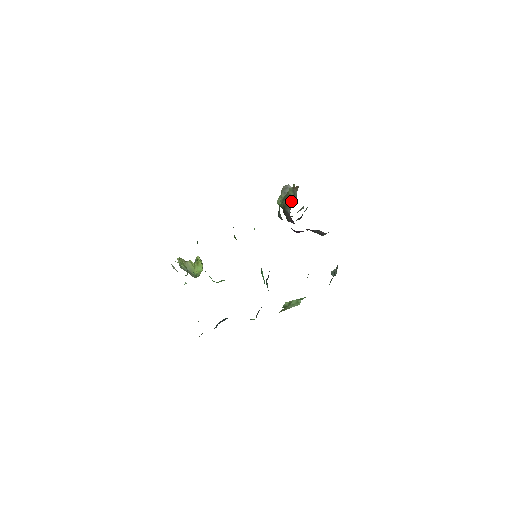
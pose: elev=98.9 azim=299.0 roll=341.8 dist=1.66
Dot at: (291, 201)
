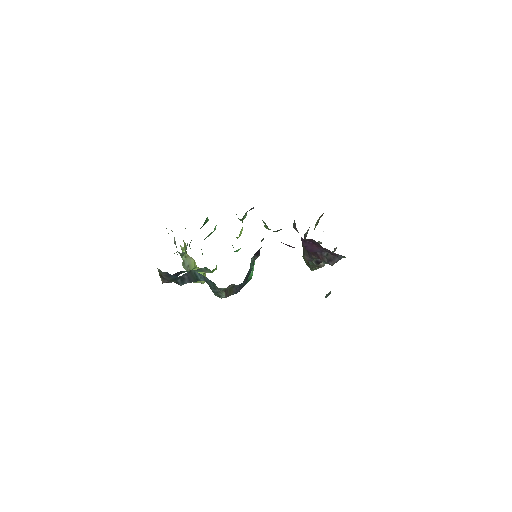
Dot at: occluded
